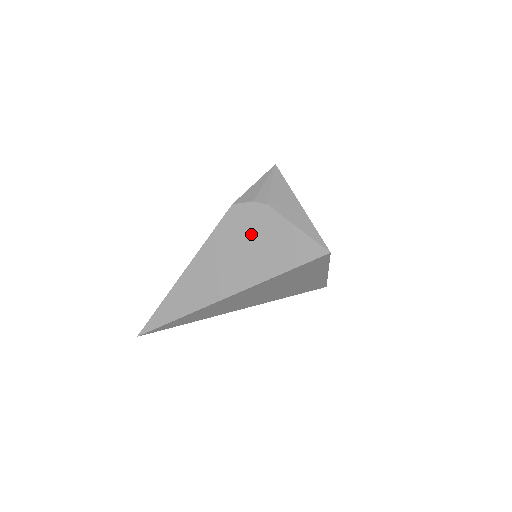
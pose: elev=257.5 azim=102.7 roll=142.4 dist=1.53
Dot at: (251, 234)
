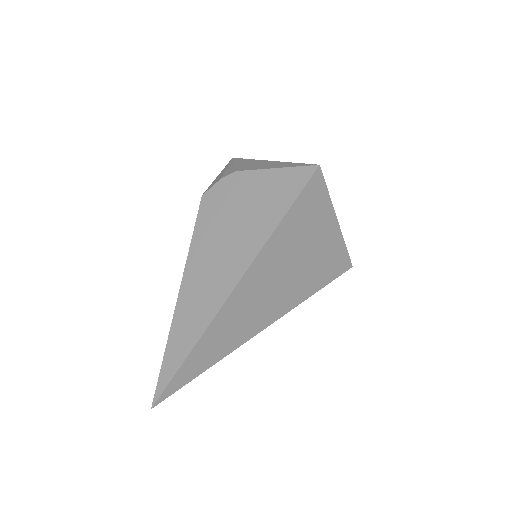
Dot at: (232, 207)
